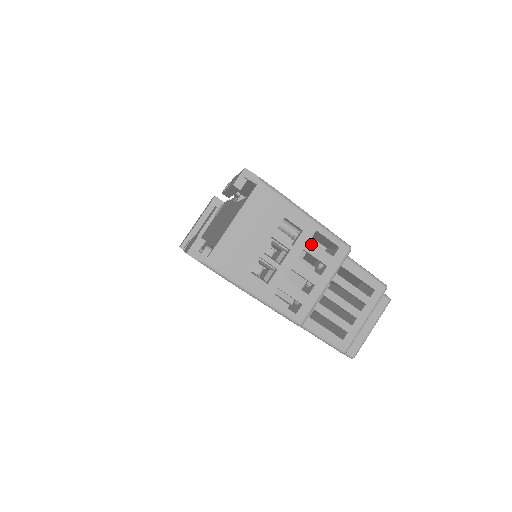
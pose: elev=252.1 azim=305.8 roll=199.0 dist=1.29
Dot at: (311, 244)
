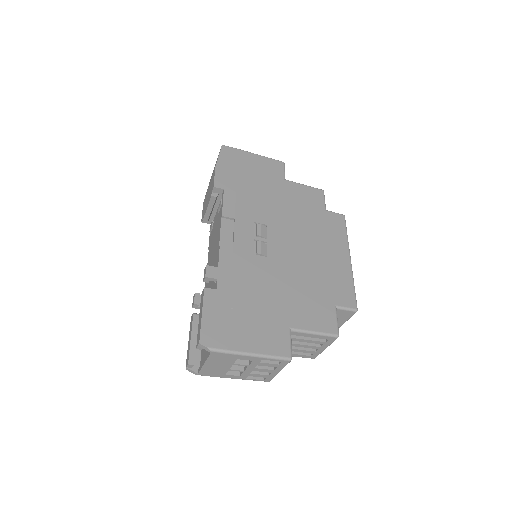
Dot at: (261, 363)
